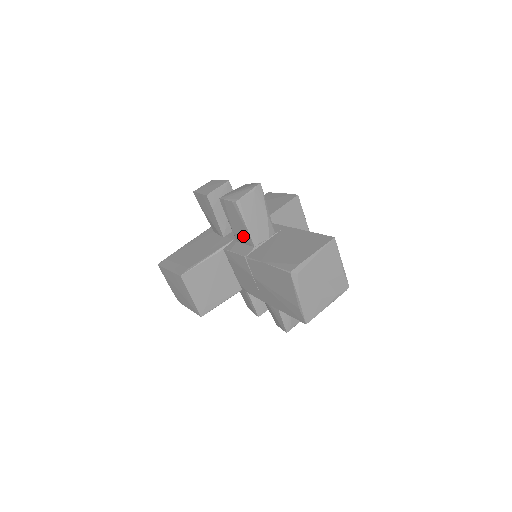
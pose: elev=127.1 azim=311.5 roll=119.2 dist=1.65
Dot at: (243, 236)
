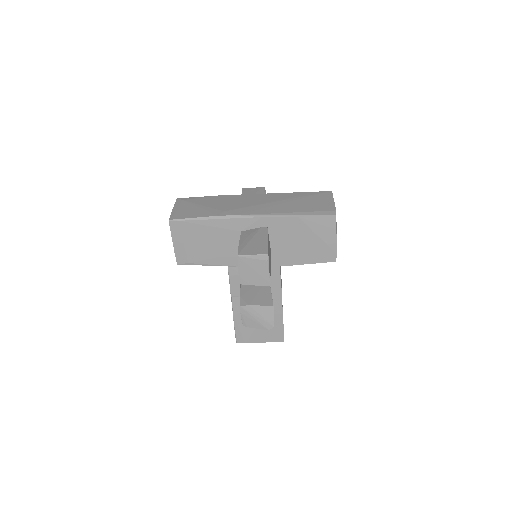
Dot at: occluded
